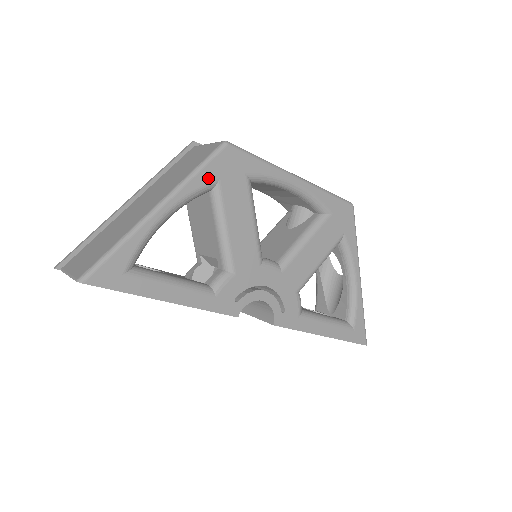
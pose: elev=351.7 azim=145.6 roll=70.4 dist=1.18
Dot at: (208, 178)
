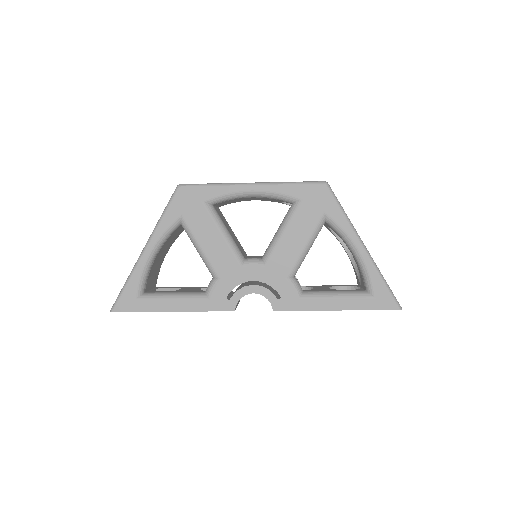
Dot at: (172, 217)
